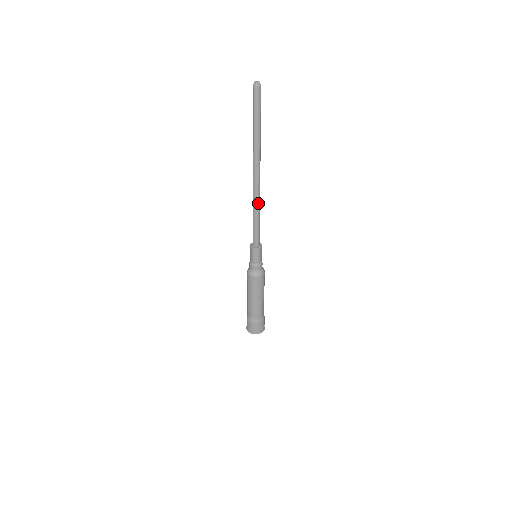
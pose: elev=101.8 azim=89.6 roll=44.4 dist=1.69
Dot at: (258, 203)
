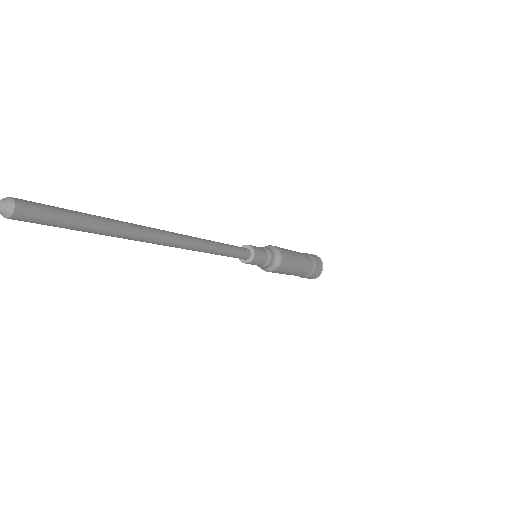
Dot at: (204, 249)
